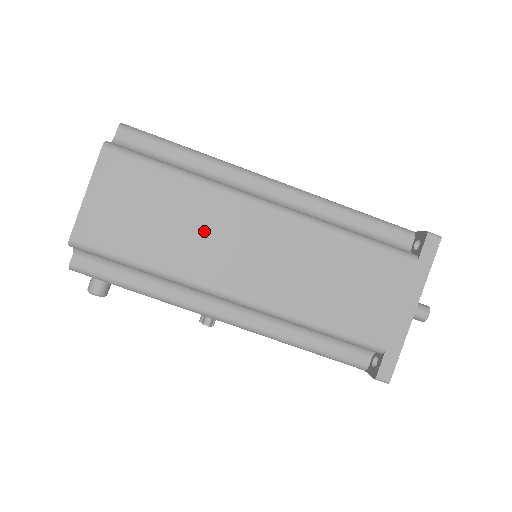
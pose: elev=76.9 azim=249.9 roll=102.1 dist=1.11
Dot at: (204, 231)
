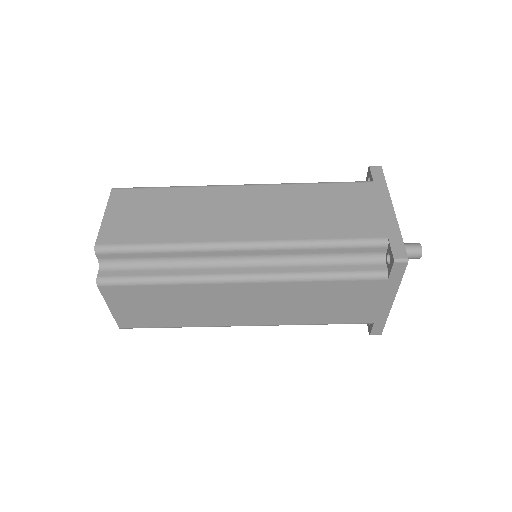
Dot at: (205, 305)
